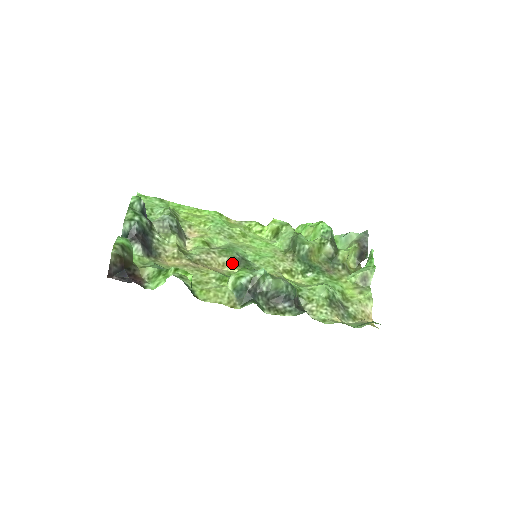
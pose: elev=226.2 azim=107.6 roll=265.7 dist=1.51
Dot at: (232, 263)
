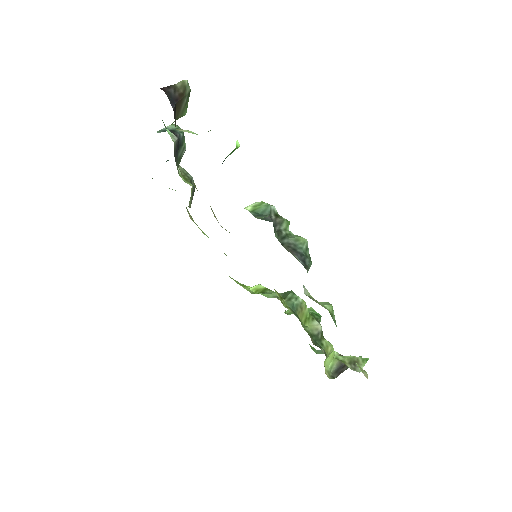
Dot at: occluded
